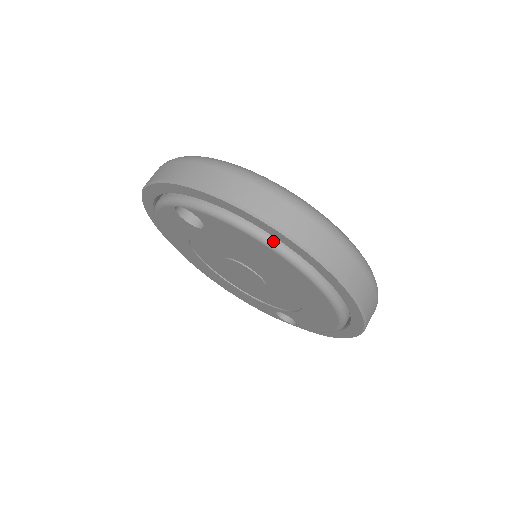
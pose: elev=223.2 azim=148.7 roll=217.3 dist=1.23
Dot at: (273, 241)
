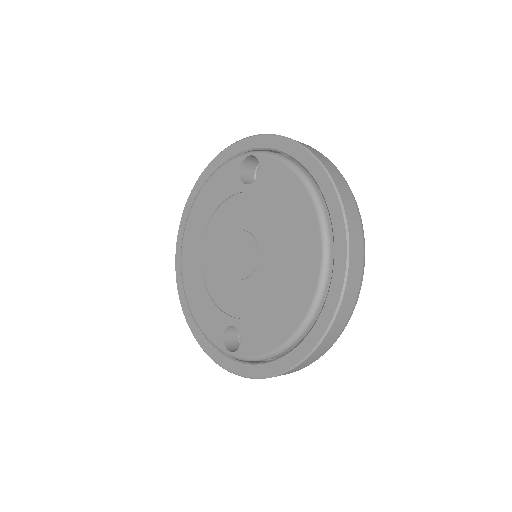
Dot at: (315, 190)
